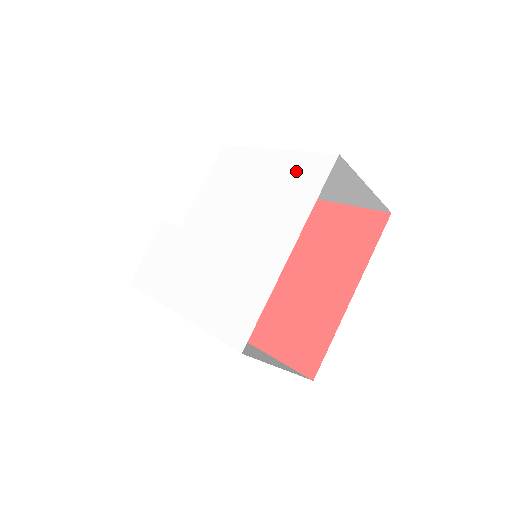
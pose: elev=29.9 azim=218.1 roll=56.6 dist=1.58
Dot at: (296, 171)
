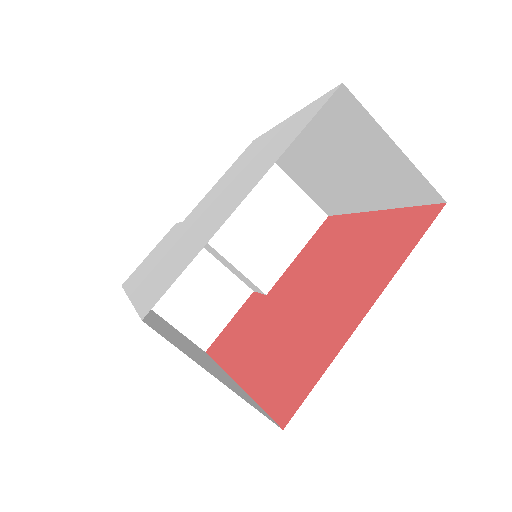
Dot at: (295, 122)
